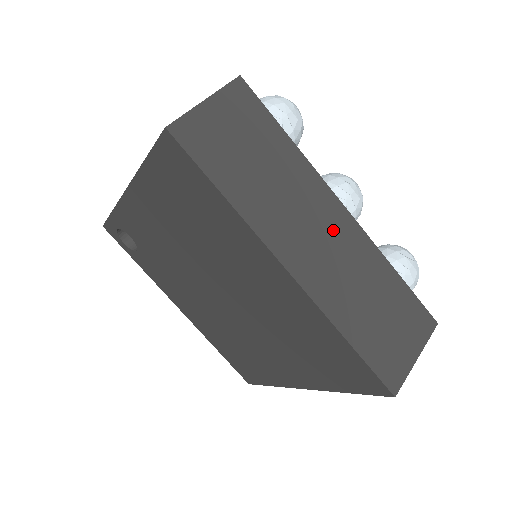
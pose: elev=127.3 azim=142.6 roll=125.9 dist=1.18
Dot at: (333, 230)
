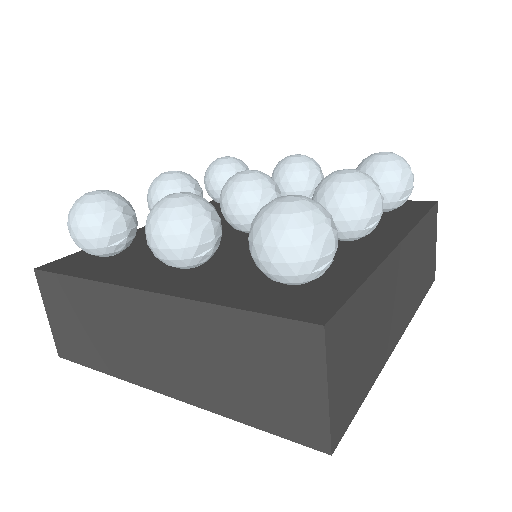
Dot at: (401, 273)
